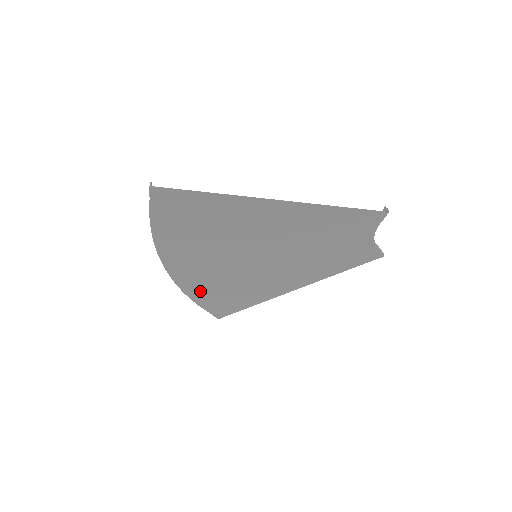
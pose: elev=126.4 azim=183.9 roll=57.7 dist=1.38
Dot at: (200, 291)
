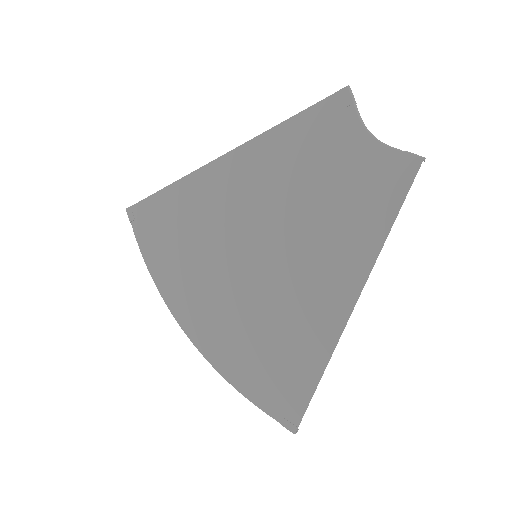
Dot at: (236, 363)
